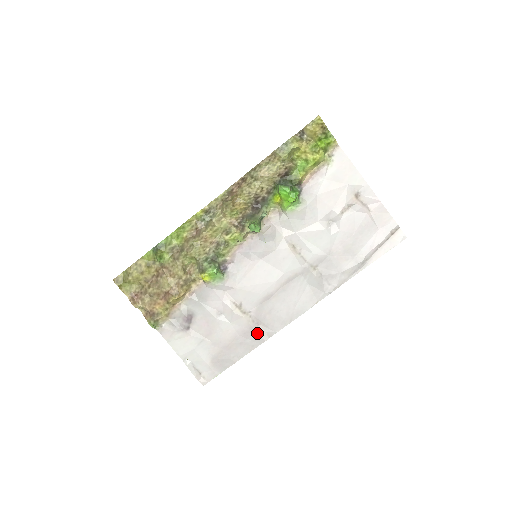
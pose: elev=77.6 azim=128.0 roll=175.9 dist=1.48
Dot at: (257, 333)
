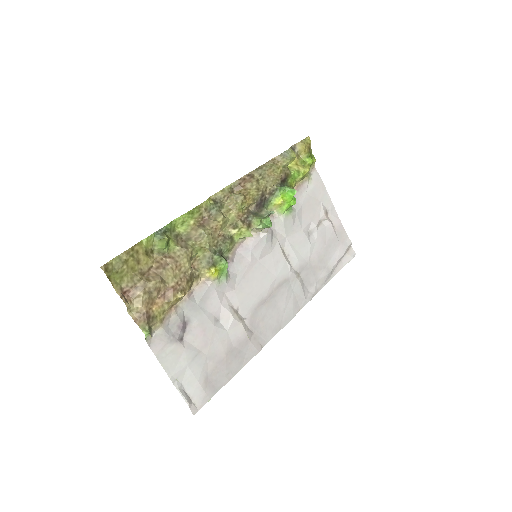
Dot at: (251, 343)
